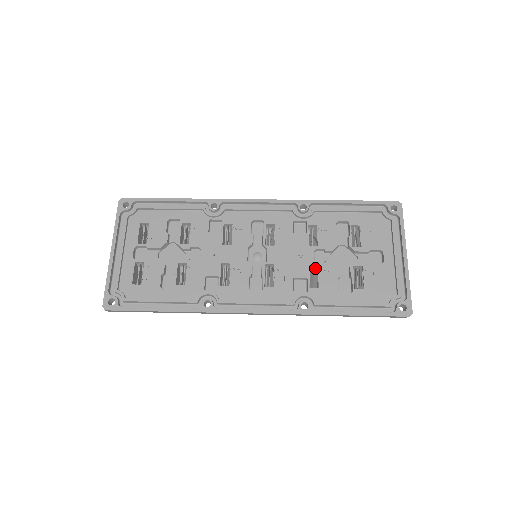
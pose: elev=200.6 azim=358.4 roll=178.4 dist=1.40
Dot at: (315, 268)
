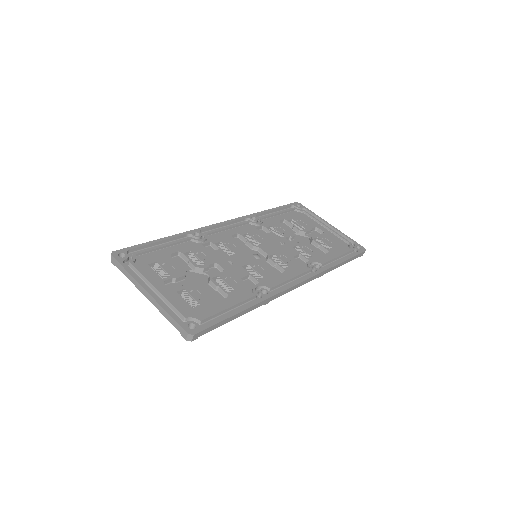
Dot at: occluded
